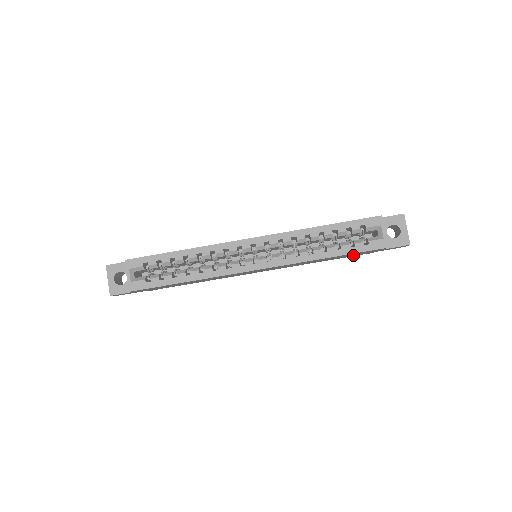
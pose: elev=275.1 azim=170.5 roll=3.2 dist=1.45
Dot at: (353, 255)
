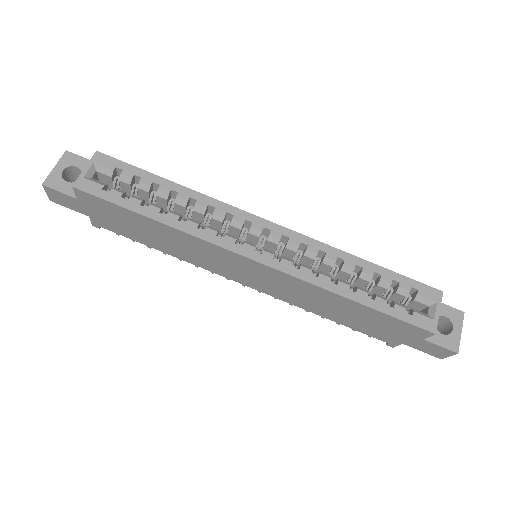
Dot at: (374, 330)
